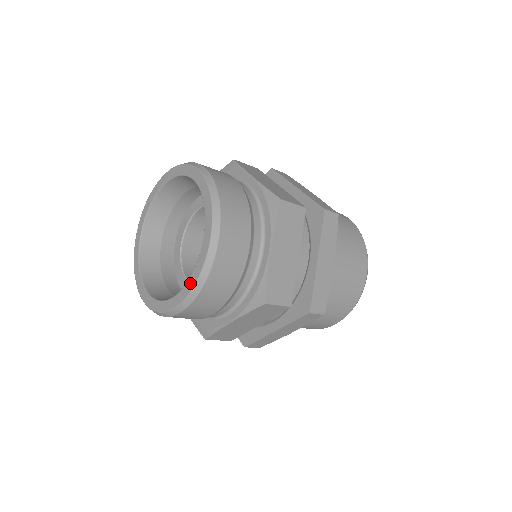
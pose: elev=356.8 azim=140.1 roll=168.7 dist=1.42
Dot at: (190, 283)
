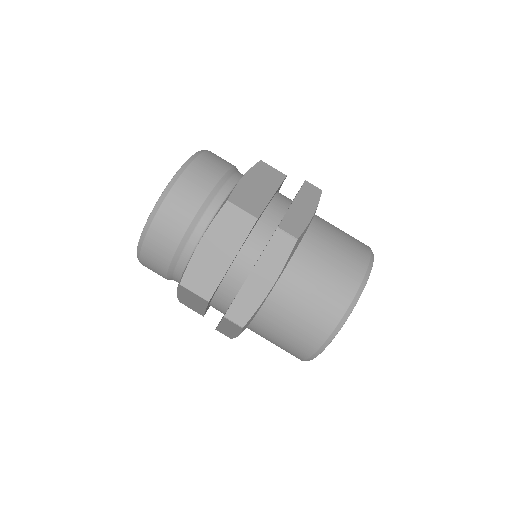
Dot at: occluded
